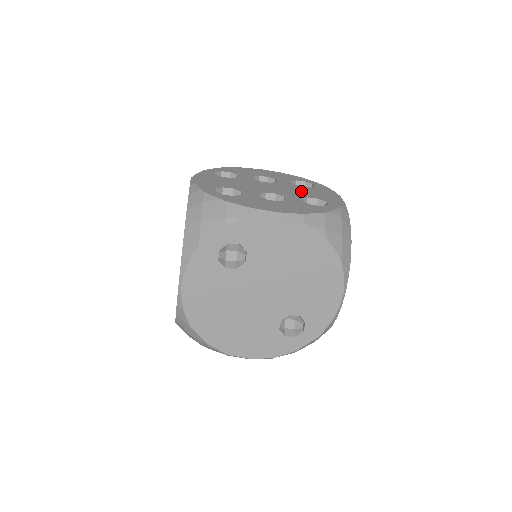
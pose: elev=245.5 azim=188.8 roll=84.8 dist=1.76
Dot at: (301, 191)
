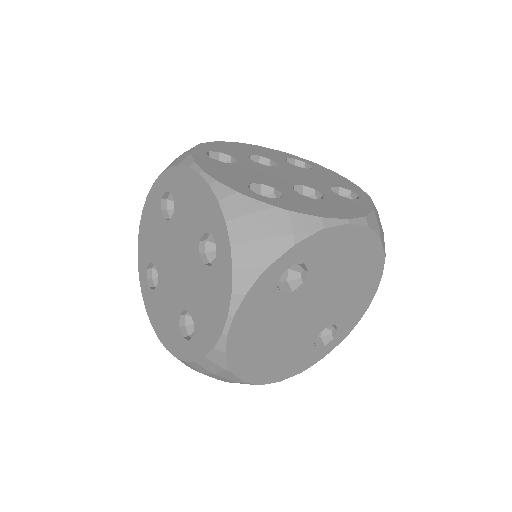
Dot at: (314, 176)
